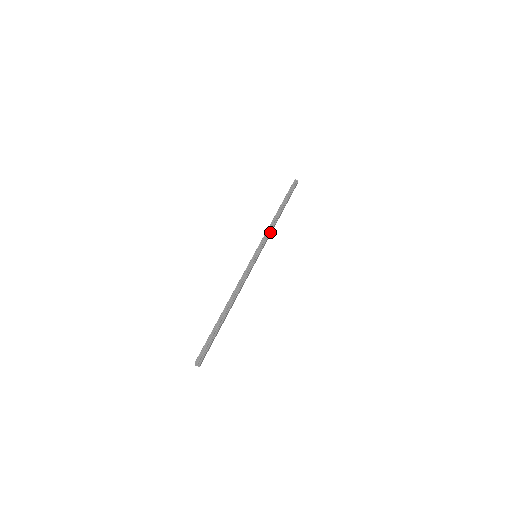
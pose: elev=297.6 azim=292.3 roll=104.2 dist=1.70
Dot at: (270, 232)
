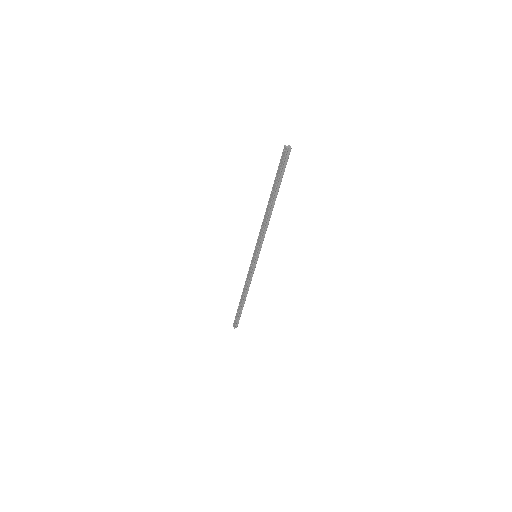
Dot at: occluded
